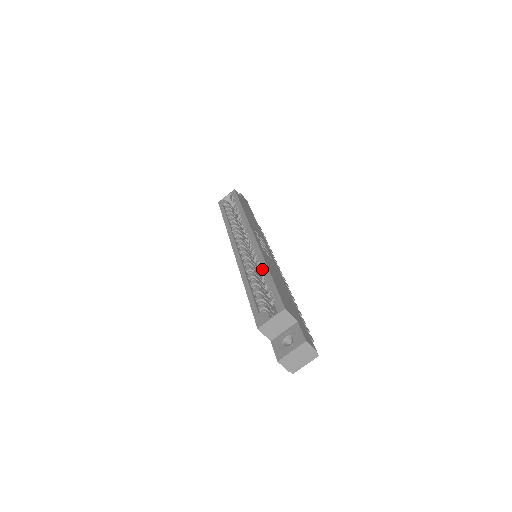
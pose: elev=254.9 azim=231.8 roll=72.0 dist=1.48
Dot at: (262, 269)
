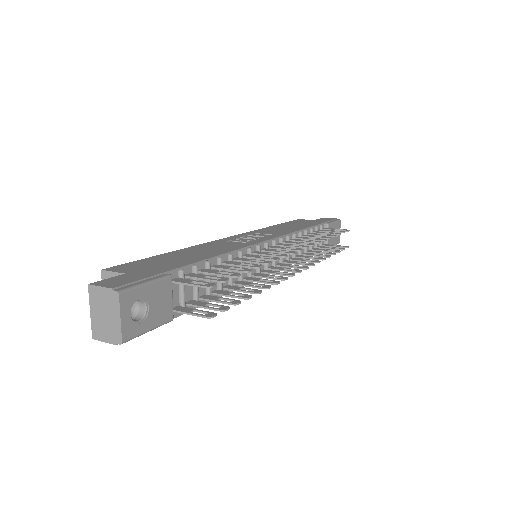
Dot at: occluded
